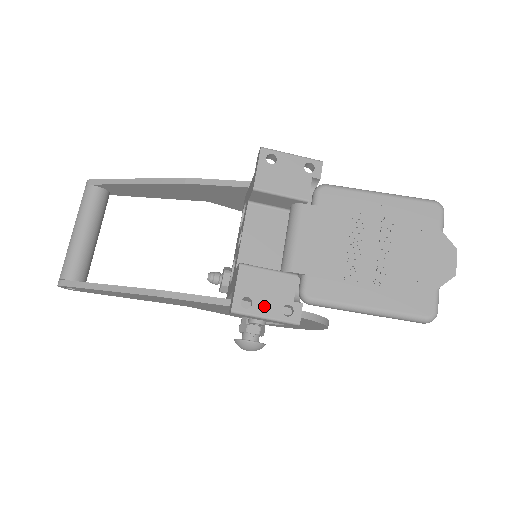
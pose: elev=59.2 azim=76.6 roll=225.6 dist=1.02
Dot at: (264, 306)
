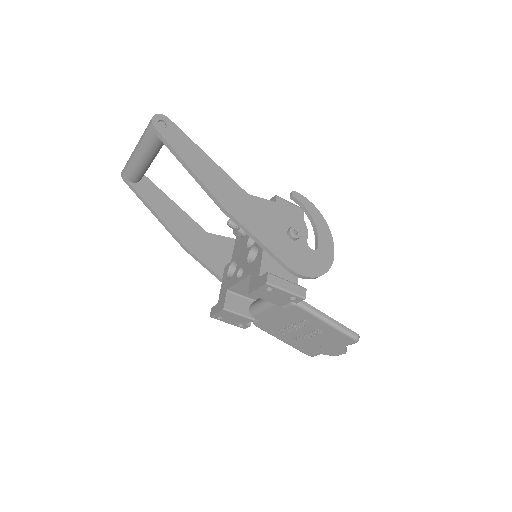
Dot at: (229, 321)
